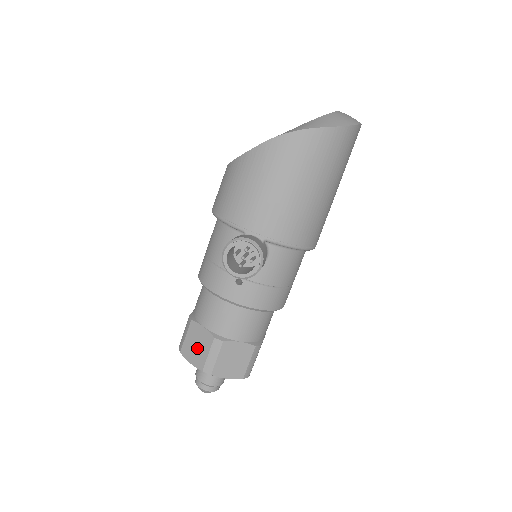
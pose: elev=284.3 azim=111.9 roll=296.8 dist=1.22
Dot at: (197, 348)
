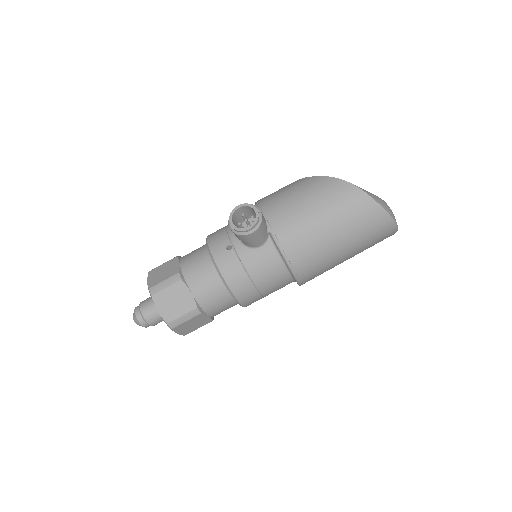
Dot at: (162, 274)
